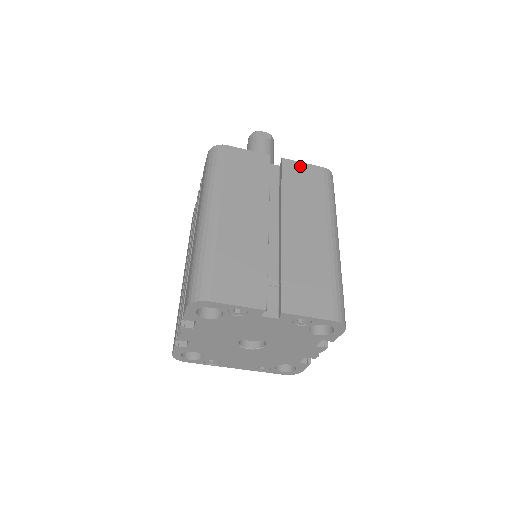
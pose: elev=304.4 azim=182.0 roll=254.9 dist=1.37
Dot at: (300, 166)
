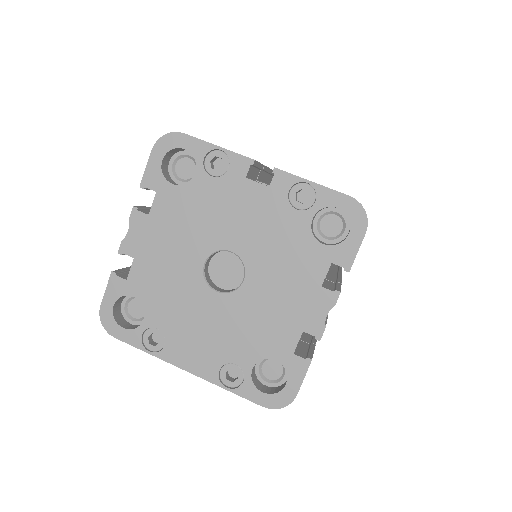
Dot at: occluded
